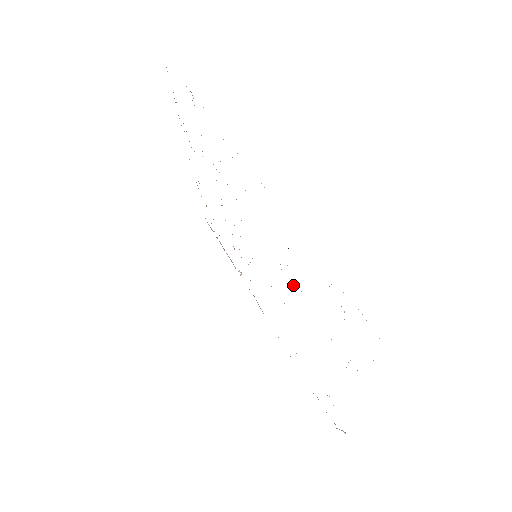
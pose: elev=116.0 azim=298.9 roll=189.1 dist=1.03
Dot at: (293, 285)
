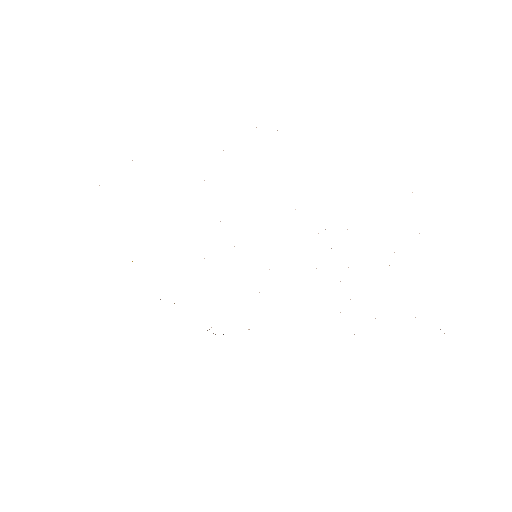
Dot at: occluded
